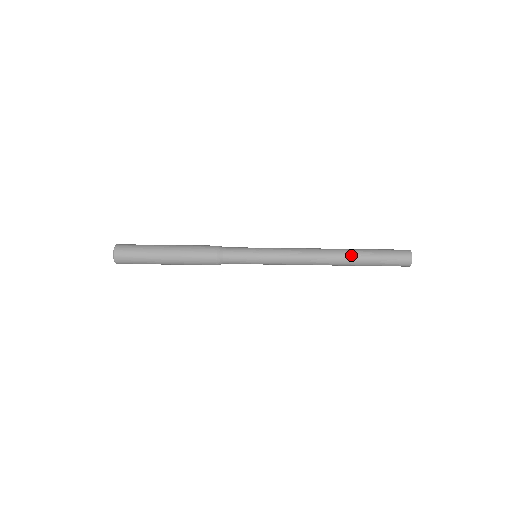
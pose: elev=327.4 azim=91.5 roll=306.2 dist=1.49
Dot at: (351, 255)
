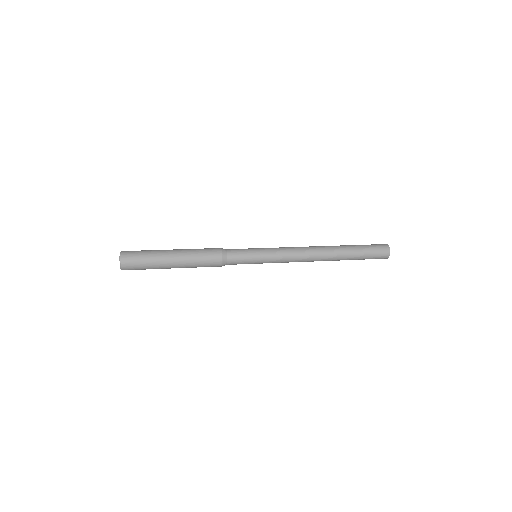
Dot at: (338, 246)
